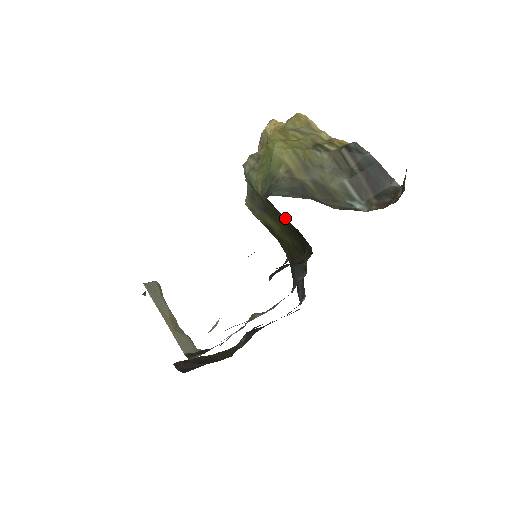
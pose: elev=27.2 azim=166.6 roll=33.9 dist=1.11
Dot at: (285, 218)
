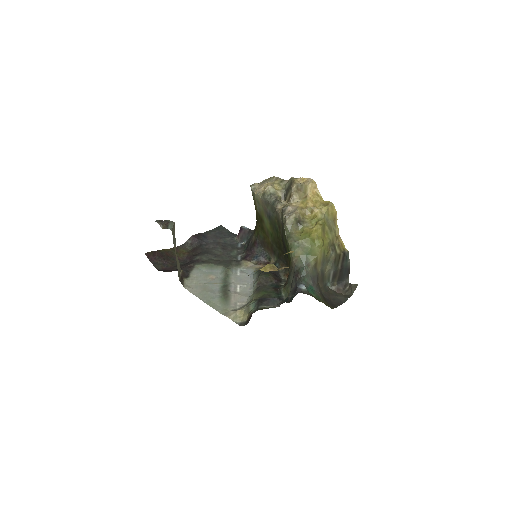
Dot at: (284, 245)
